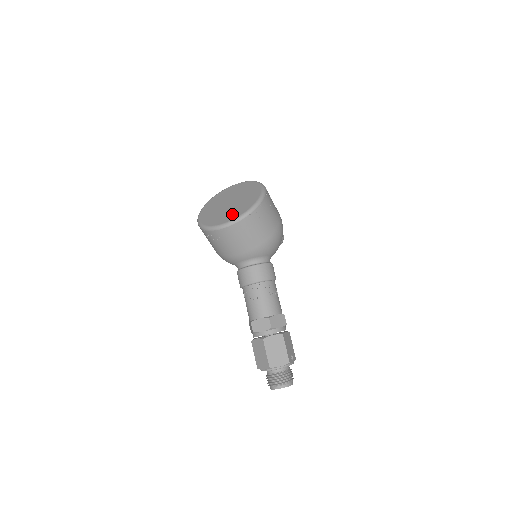
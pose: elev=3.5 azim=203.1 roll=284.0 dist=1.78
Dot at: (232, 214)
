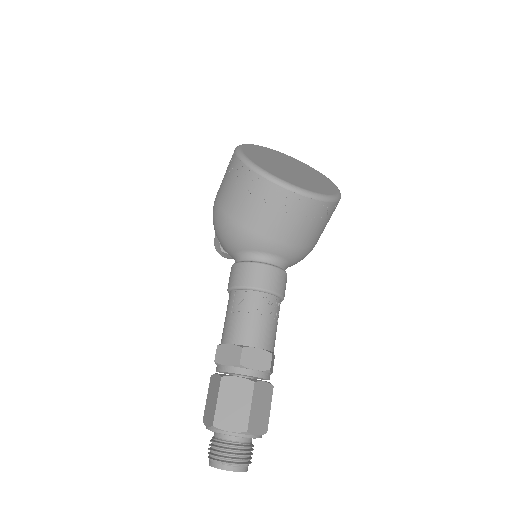
Dot at: (311, 185)
